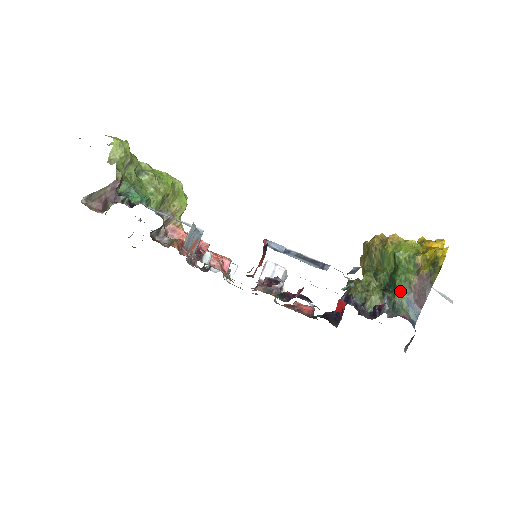
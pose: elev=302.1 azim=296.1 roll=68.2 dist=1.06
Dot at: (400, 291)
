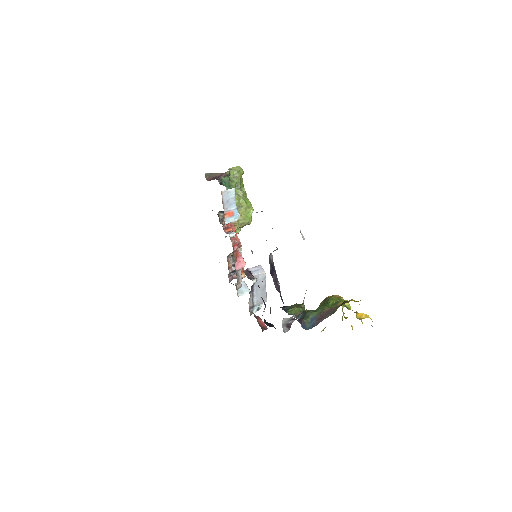
Dot at: (314, 311)
